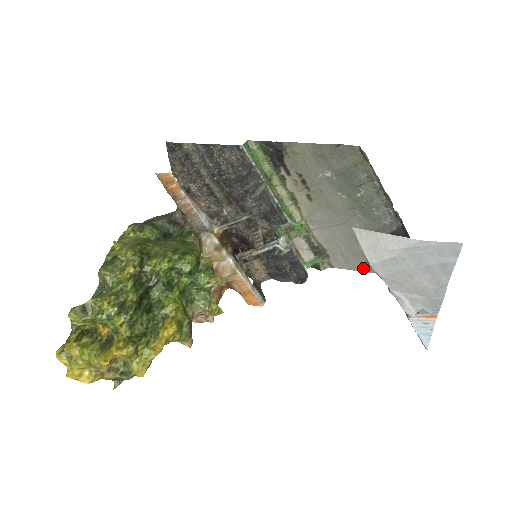
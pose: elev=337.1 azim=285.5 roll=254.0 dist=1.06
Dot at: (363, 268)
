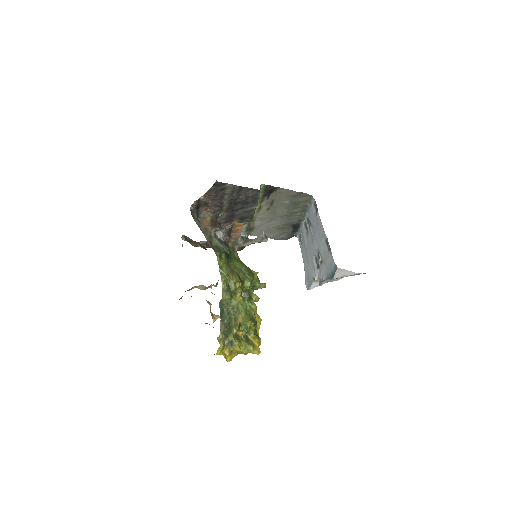
Dot at: occluded
